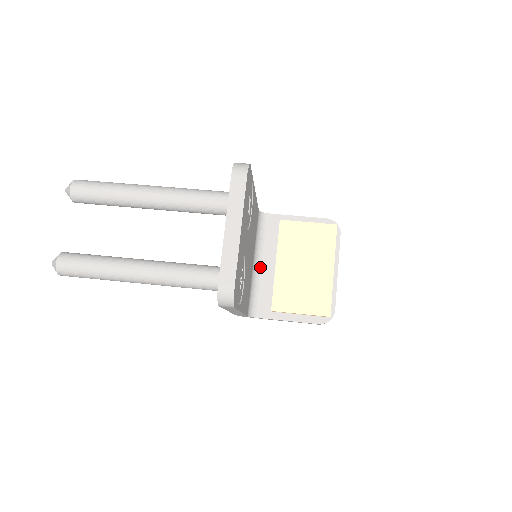
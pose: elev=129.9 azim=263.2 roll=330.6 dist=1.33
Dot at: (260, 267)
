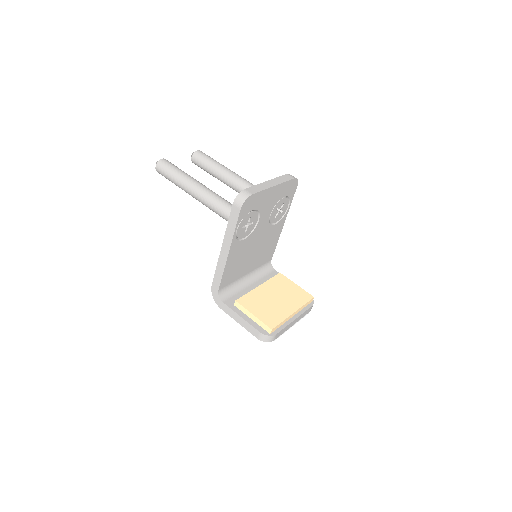
Dot at: (247, 284)
